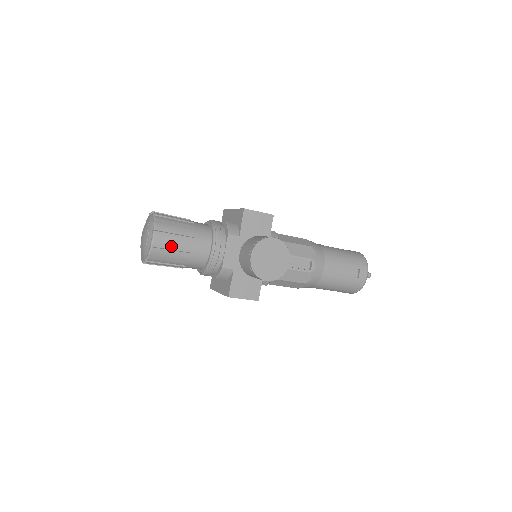
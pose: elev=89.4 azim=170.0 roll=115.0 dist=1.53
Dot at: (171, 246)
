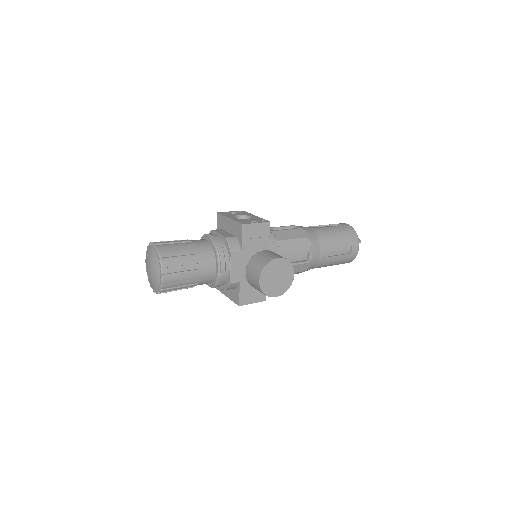
Dot at: (180, 277)
